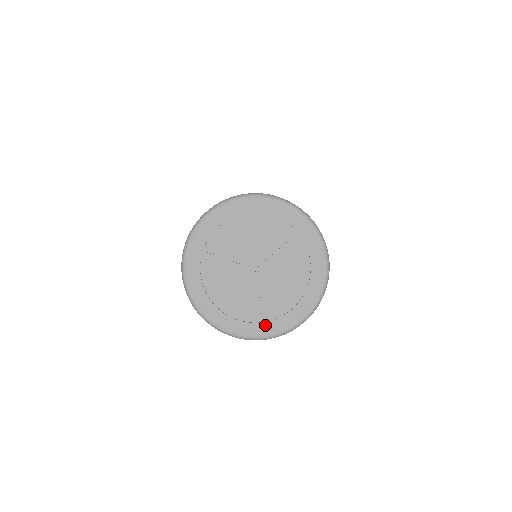
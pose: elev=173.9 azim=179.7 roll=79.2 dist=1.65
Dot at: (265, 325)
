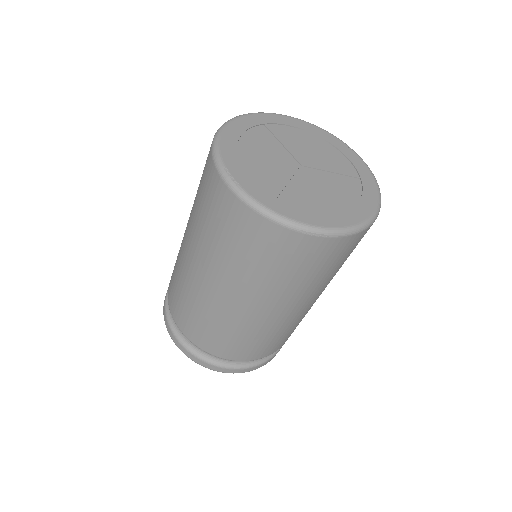
Dot at: (274, 200)
